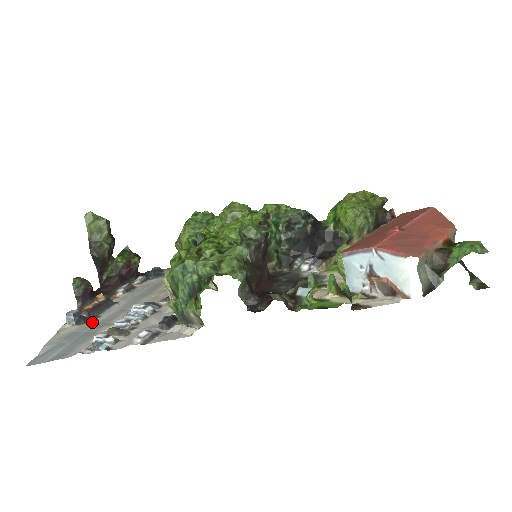
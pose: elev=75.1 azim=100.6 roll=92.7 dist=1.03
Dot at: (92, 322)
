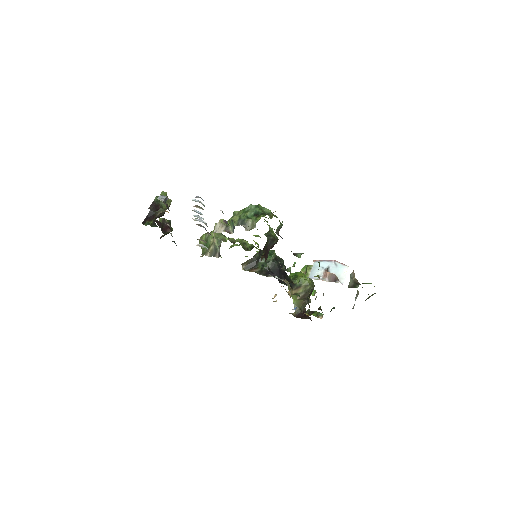
Dot at: occluded
